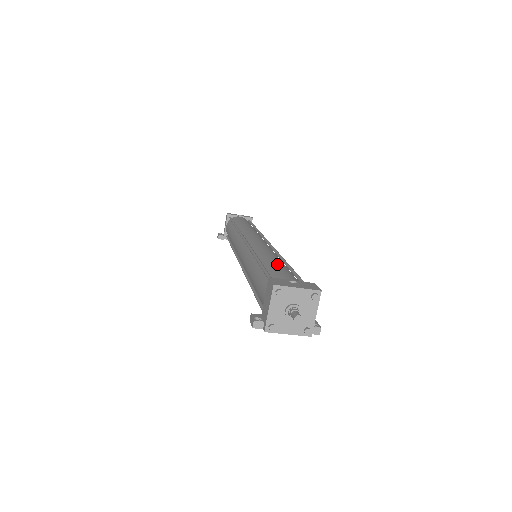
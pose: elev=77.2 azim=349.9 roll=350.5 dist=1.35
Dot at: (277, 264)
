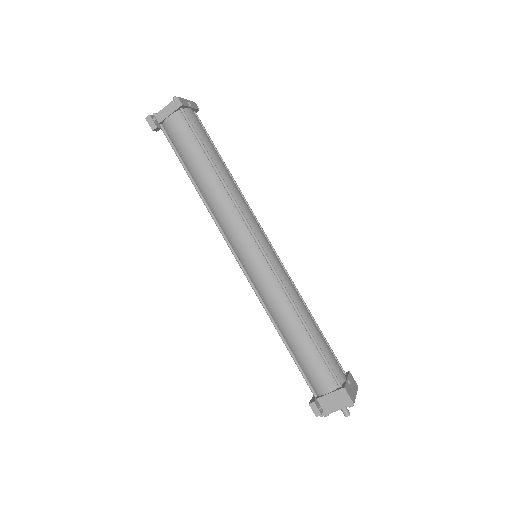
Dot at: (321, 336)
